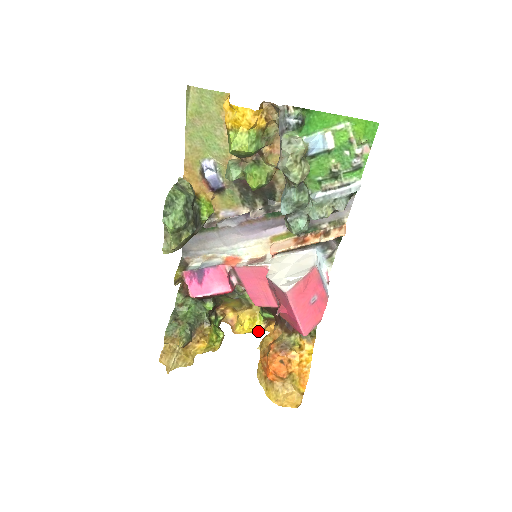
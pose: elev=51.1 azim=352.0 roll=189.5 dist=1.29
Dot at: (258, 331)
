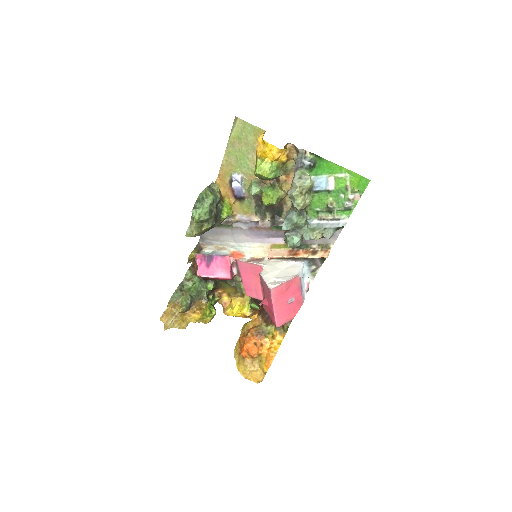
Dot at: (244, 317)
